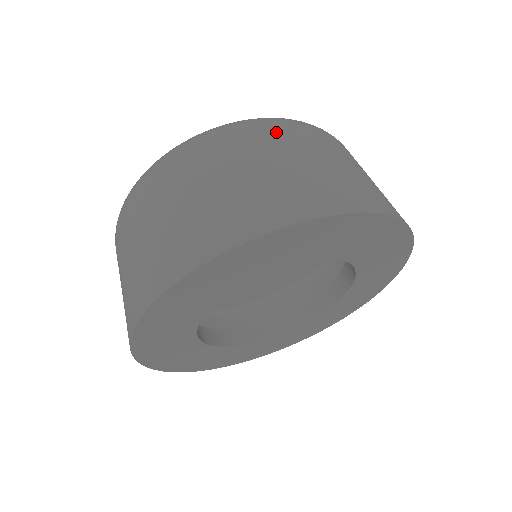
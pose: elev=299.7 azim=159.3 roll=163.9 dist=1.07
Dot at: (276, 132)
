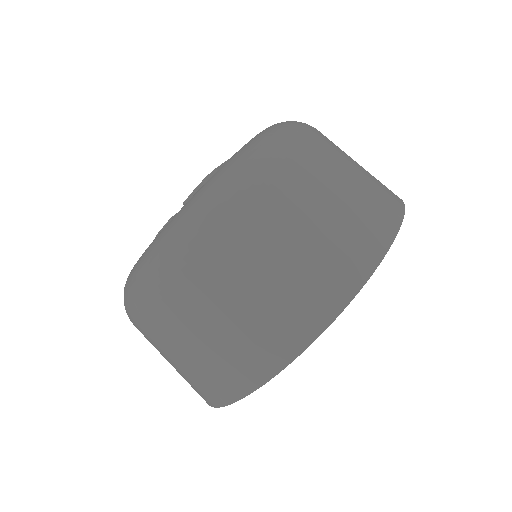
Dot at: (171, 301)
